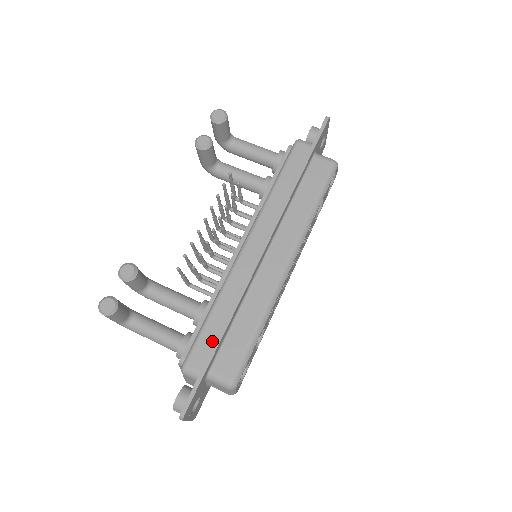
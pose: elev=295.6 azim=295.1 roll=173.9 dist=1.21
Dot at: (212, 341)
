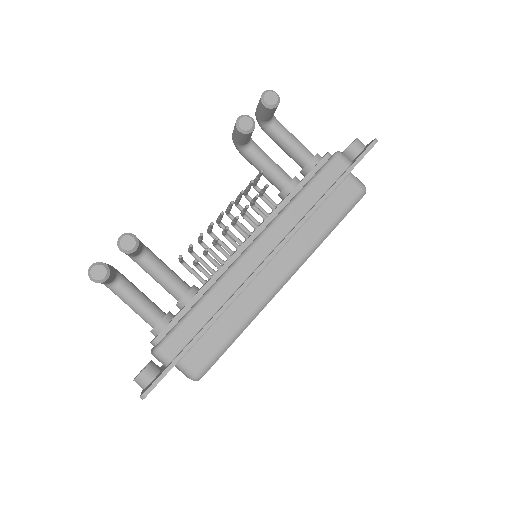
Dot at: (191, 334)
